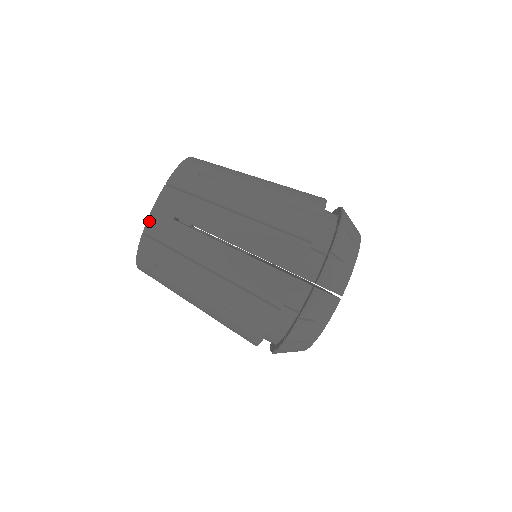
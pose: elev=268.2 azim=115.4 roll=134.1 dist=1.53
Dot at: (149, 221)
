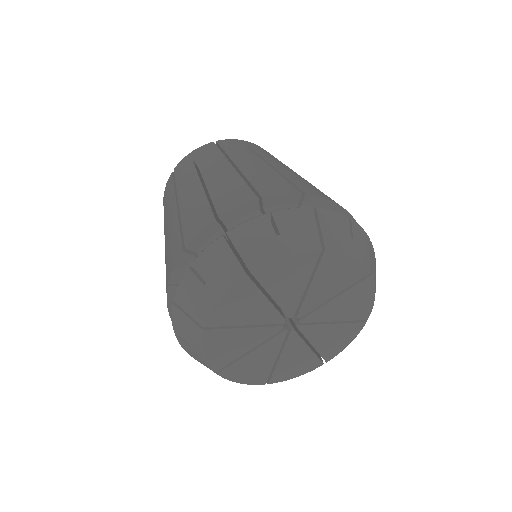
Dot at: (228, 139)
